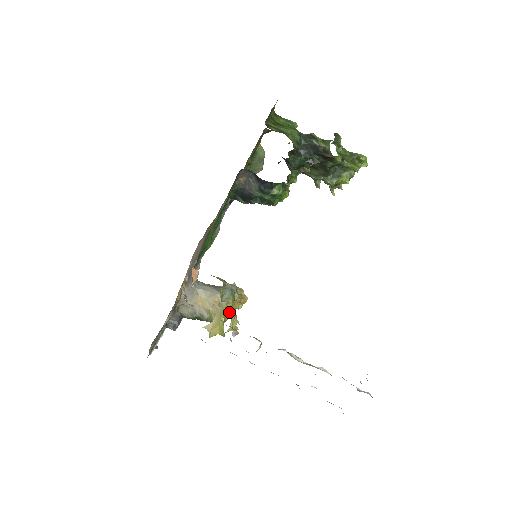
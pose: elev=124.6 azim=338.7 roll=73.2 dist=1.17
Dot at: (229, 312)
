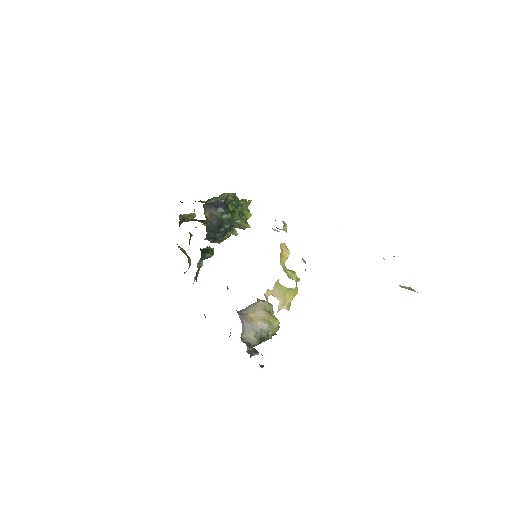
Dot at: occluded
